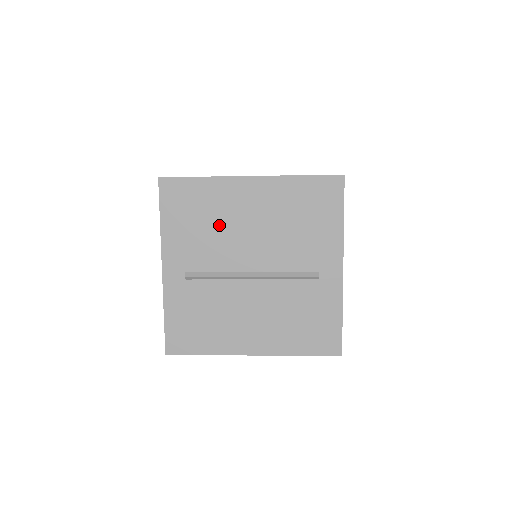
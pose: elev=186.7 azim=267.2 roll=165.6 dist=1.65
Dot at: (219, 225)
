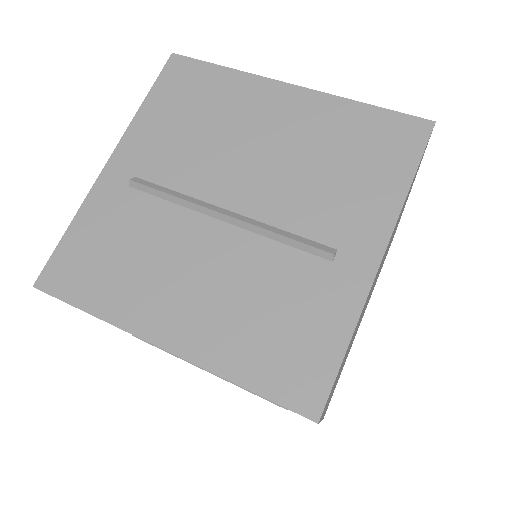
Dot at: occluded
